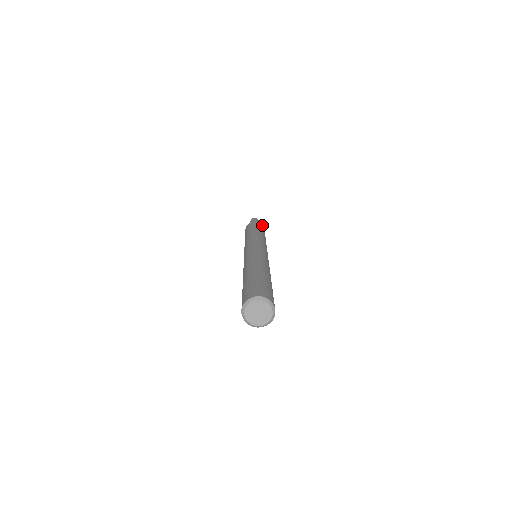
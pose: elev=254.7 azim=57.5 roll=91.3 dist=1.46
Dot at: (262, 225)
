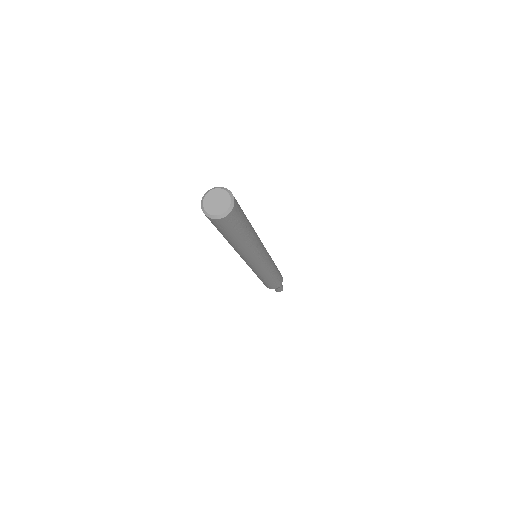
Dot at: occluded
